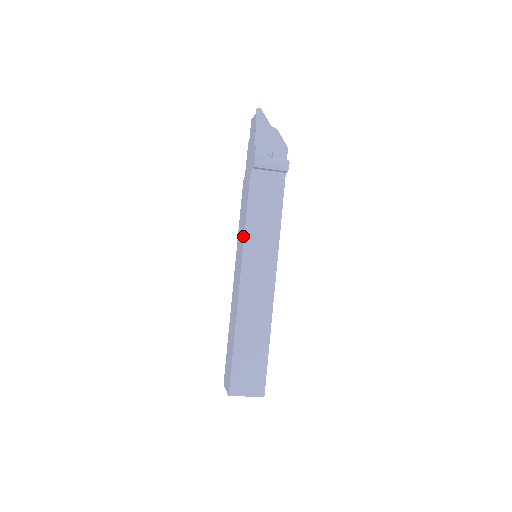
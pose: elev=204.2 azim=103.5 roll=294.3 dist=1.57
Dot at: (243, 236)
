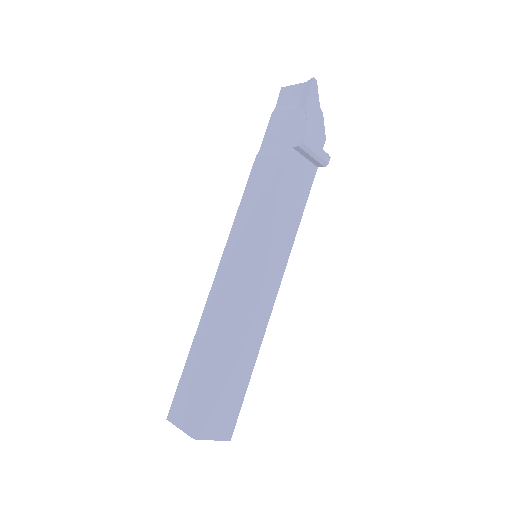
Dot at: (260, 227)
